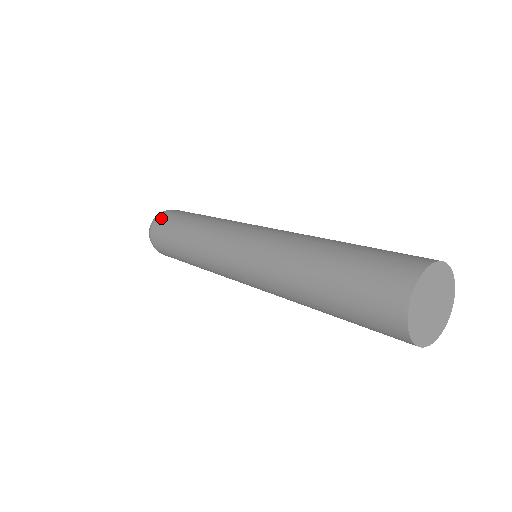
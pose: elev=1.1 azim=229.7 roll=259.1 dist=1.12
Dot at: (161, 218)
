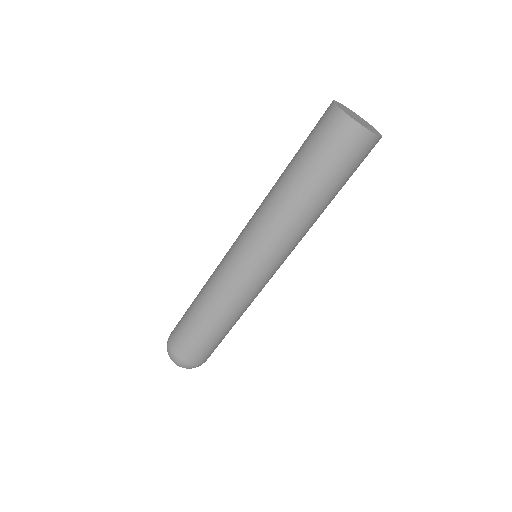
Dot at: (172, 331)
